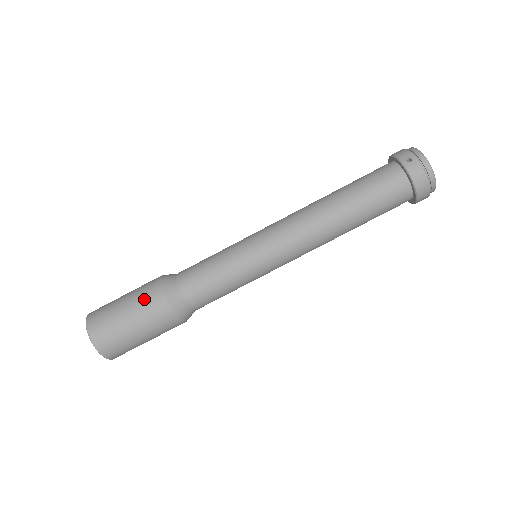
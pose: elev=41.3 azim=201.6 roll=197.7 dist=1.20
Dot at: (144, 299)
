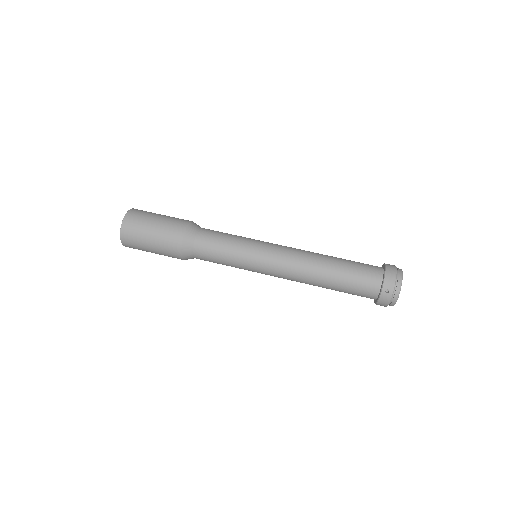
Dot at: (167, 242)
